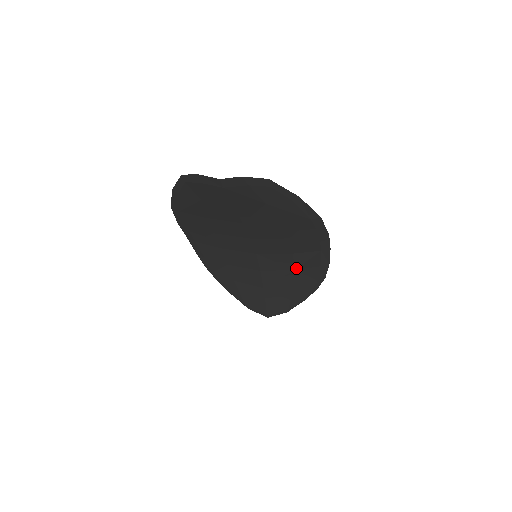
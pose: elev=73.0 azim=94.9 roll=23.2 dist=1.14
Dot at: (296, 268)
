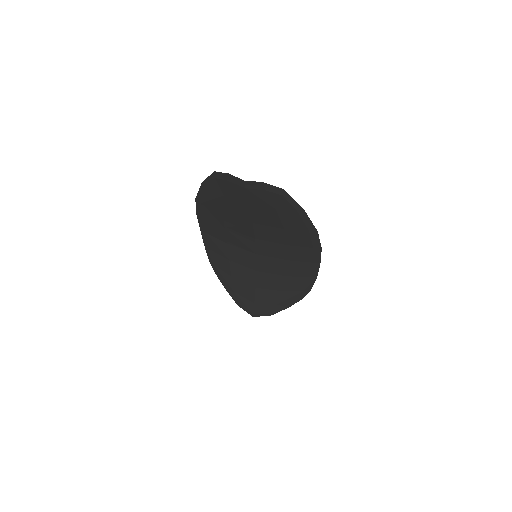
Dot at: (288, 275)
